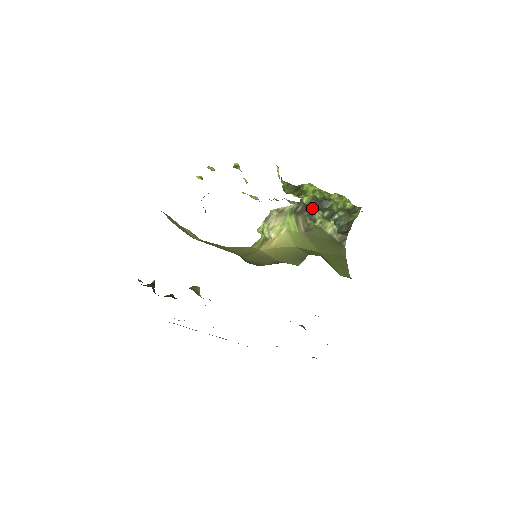
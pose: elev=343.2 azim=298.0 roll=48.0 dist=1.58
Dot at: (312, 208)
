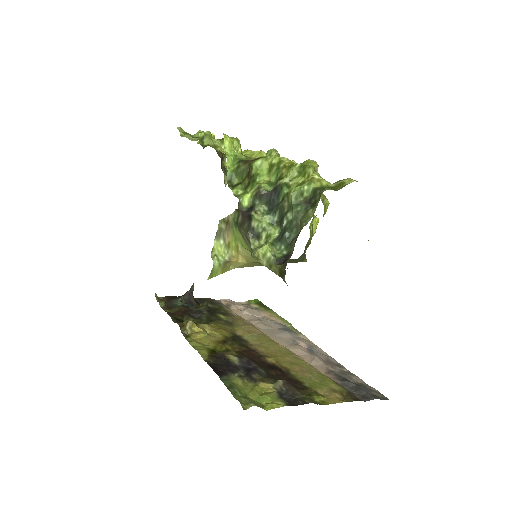
Dot at: (249, 218)
